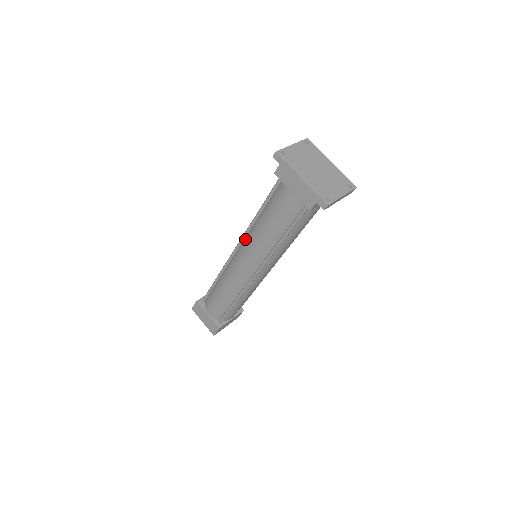
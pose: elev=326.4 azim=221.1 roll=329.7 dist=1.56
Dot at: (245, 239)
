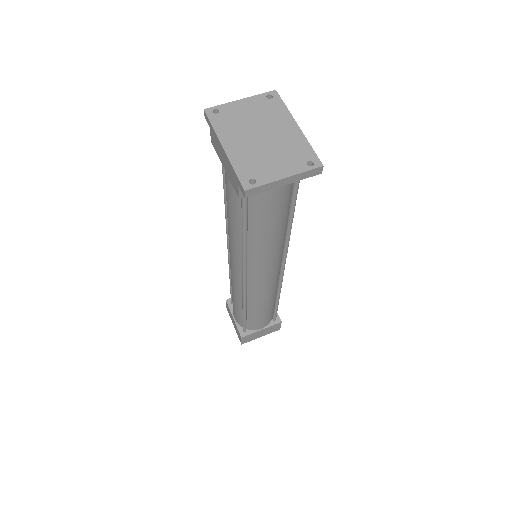
Dot at: occluded
